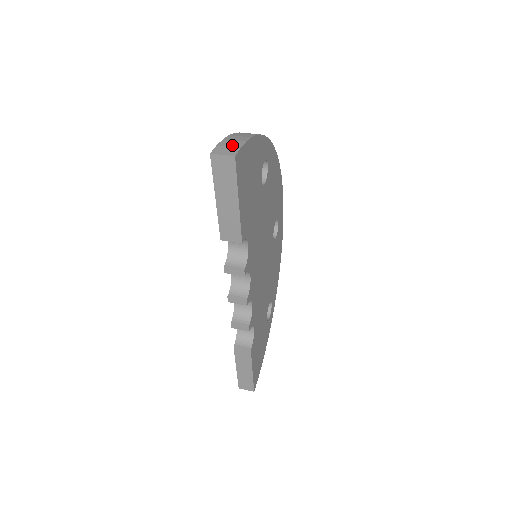
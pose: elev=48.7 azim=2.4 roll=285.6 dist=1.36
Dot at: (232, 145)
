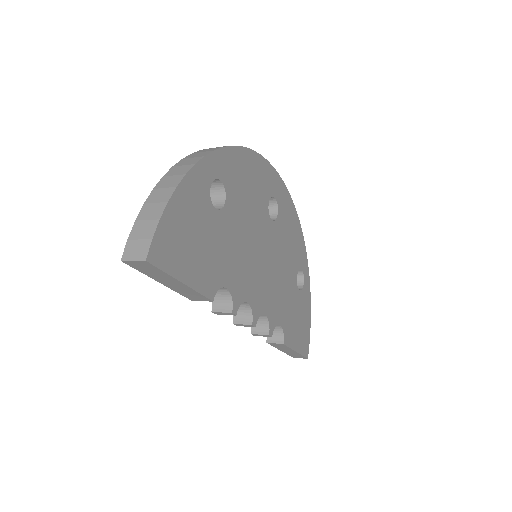
Dot at: (143, 235)
